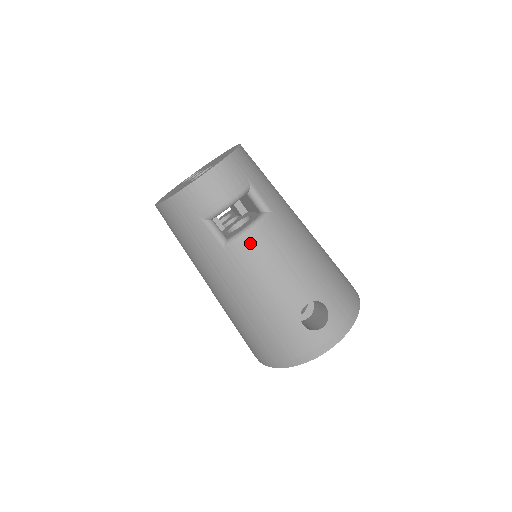
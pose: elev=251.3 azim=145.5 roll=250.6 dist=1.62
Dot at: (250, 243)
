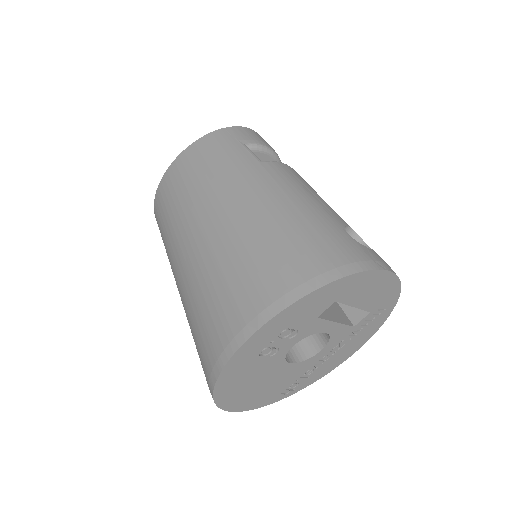
Dot at: (288, 168)
